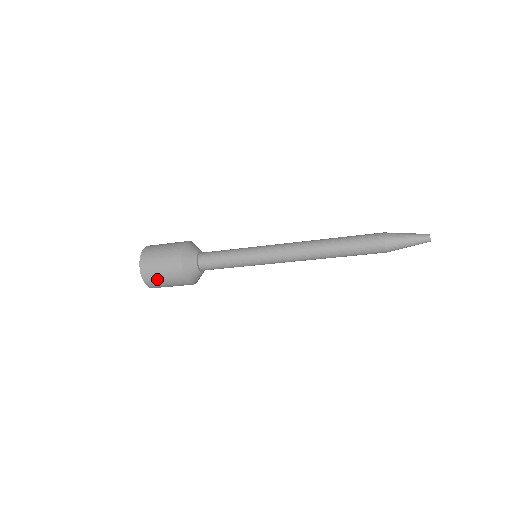
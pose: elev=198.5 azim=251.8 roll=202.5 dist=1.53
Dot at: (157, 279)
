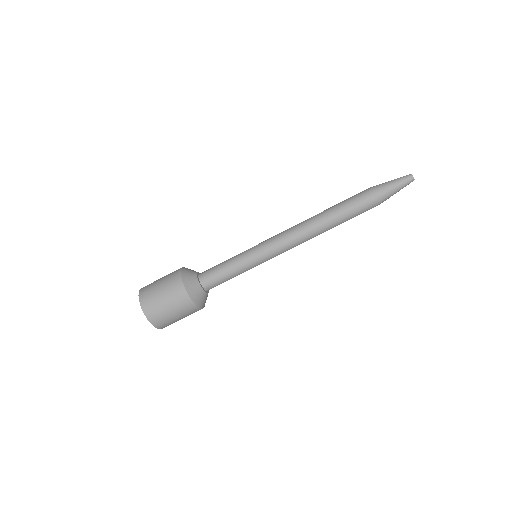
Dot at: (165, 316)
